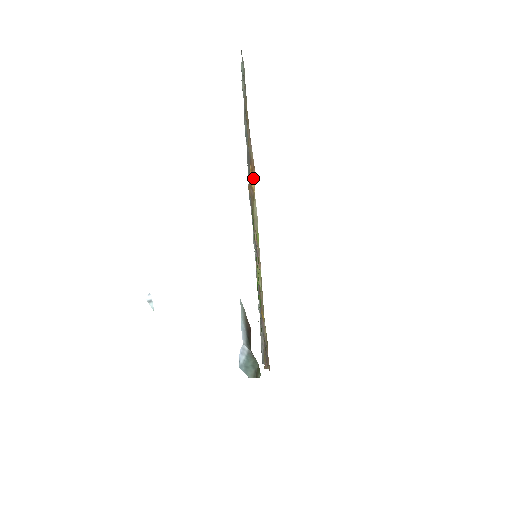
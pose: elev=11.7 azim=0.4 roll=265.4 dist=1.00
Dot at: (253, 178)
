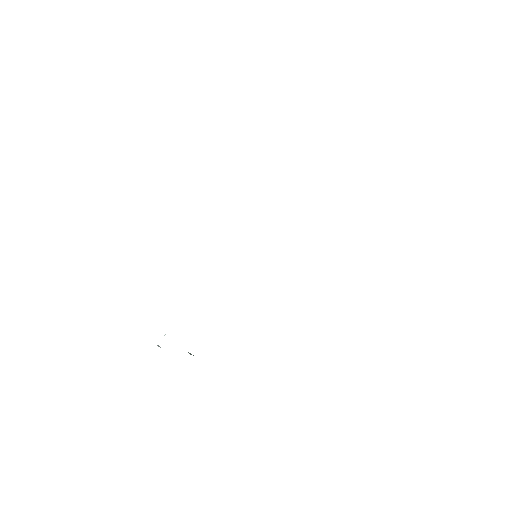
Dot at: occluded
